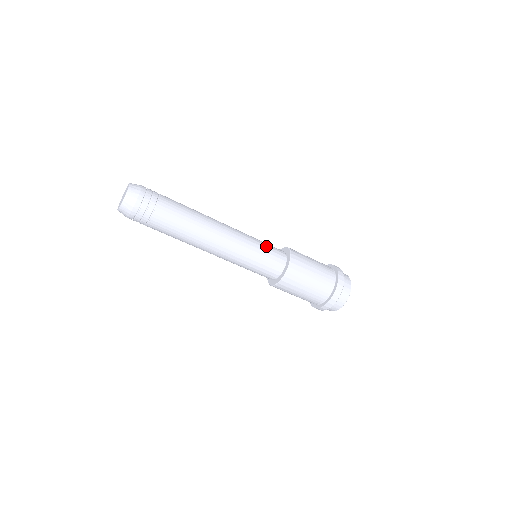
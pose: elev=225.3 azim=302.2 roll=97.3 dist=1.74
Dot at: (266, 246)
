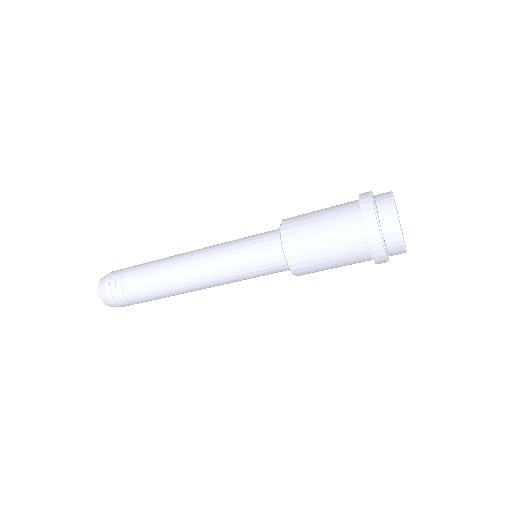
Dot at: (251, 257)
